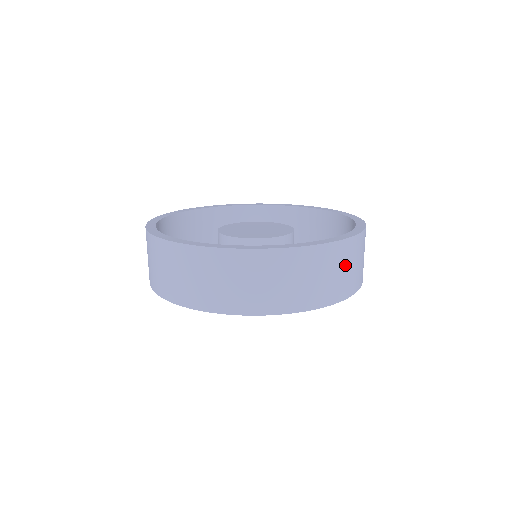
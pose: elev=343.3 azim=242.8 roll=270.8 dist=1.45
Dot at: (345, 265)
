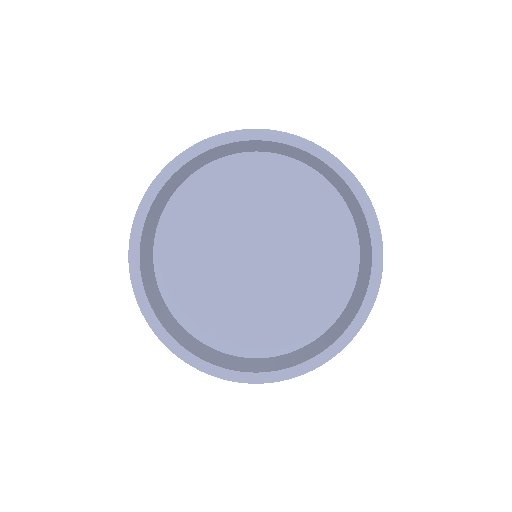
Dot at: occluded
